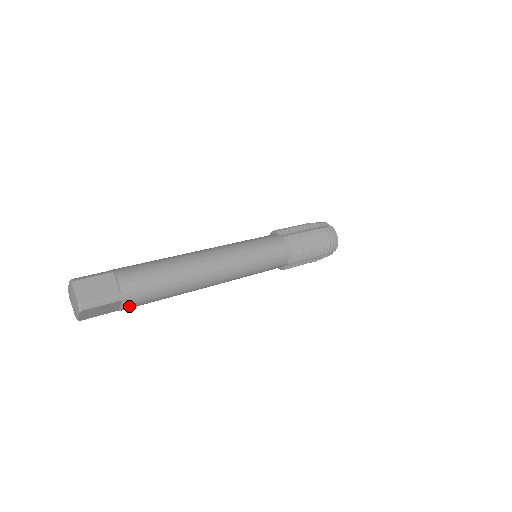
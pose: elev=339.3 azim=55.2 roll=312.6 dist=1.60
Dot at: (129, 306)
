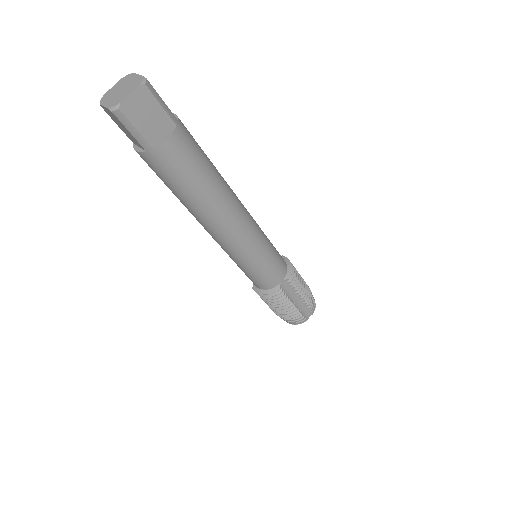
Dot at: (174, 144)
